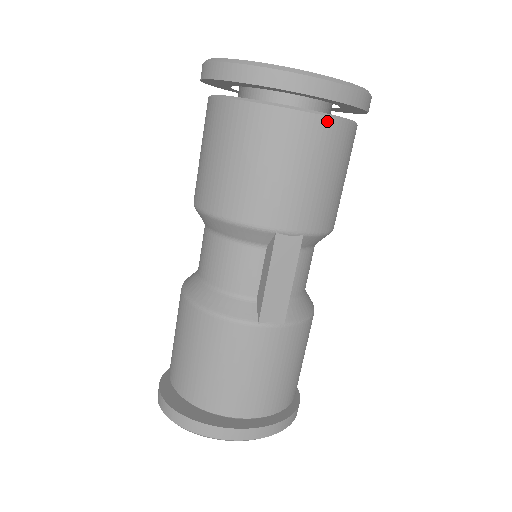
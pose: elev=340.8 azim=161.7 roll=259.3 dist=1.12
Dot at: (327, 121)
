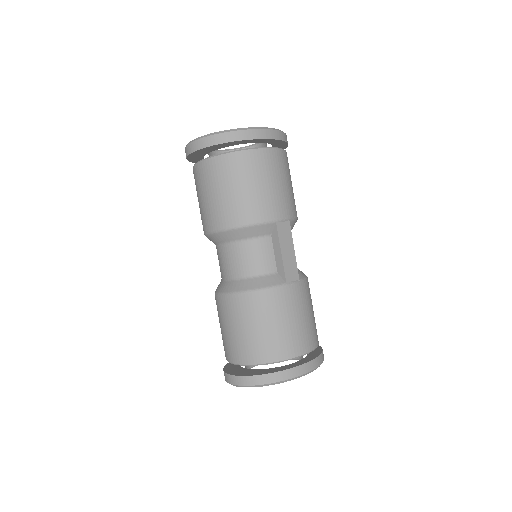
Dot at: (277, 151)
